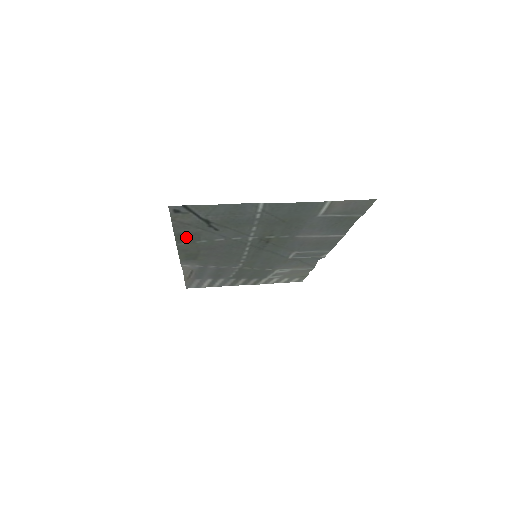
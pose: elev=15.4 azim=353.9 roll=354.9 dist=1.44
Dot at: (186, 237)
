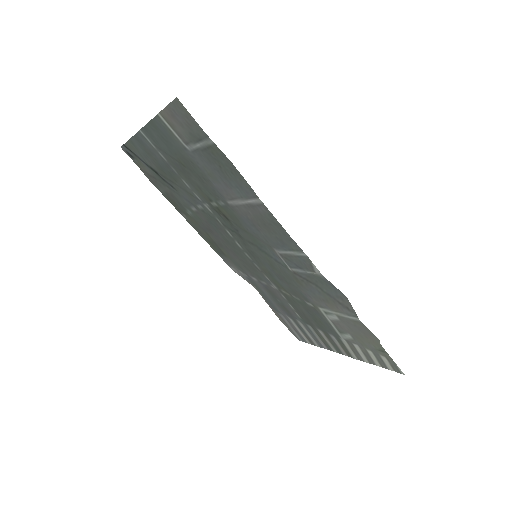
Dot at: (175, 202)
